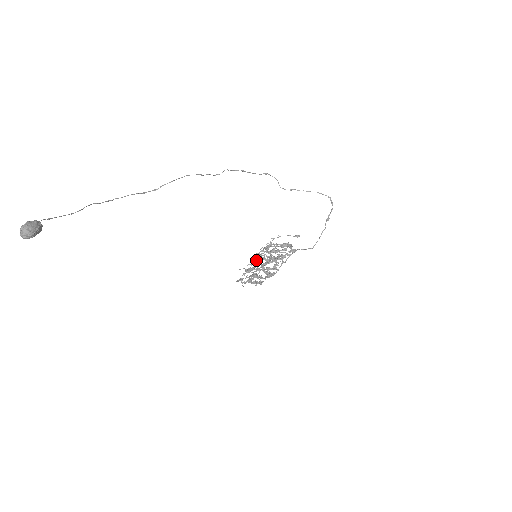
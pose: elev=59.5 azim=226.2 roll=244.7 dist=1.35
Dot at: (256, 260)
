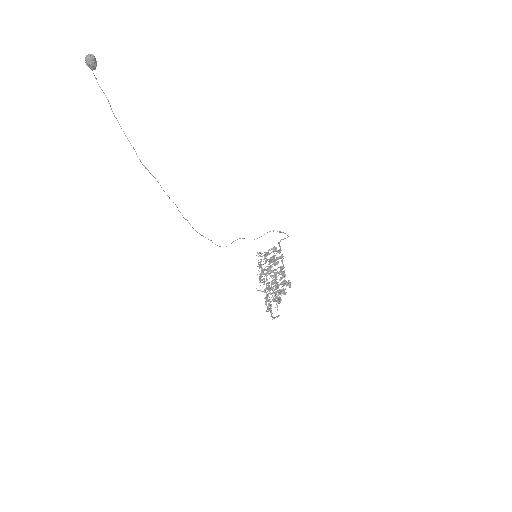
Dot at: (262, 272)
